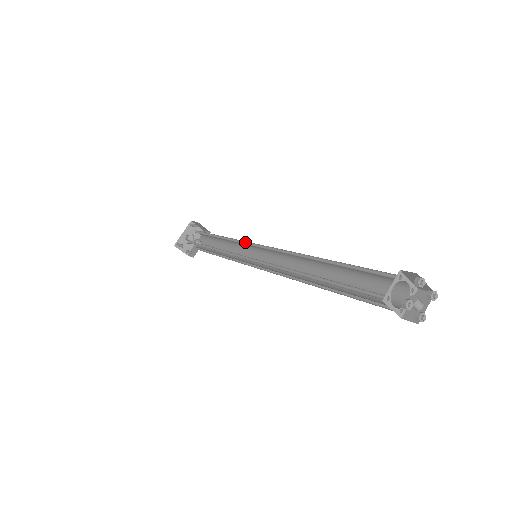
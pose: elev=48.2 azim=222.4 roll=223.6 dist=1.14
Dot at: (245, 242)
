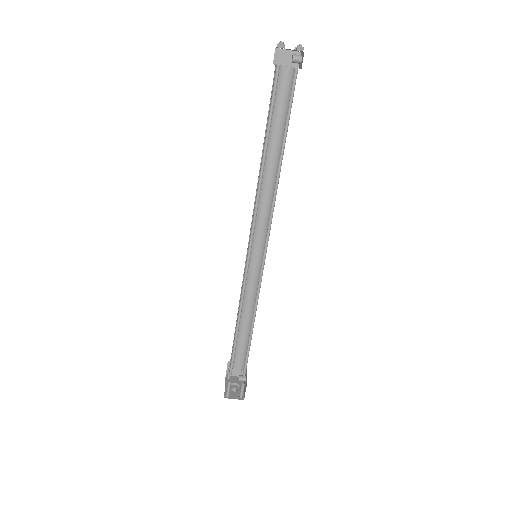
Dot at: occluded
